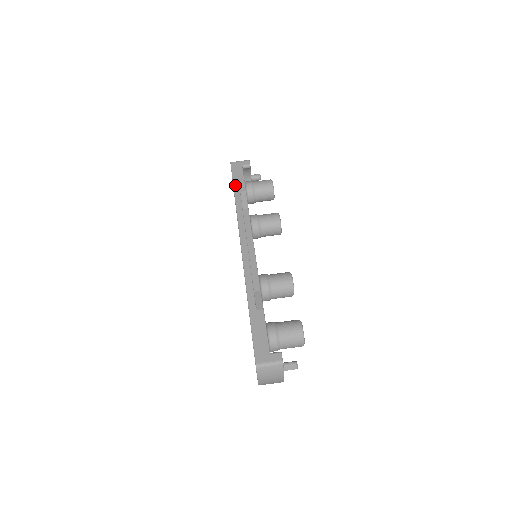
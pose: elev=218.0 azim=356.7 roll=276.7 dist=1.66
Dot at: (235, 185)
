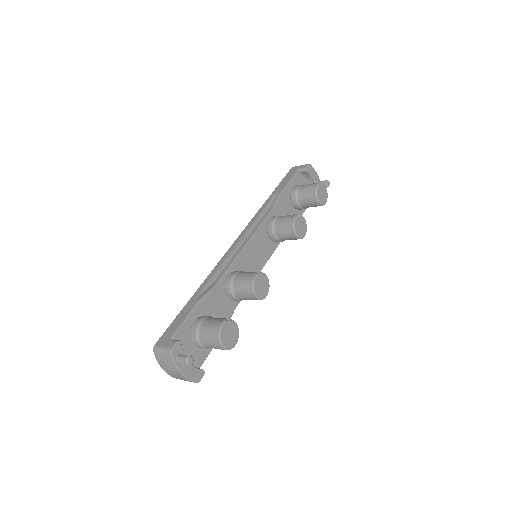
Dot at: (277, 187)
